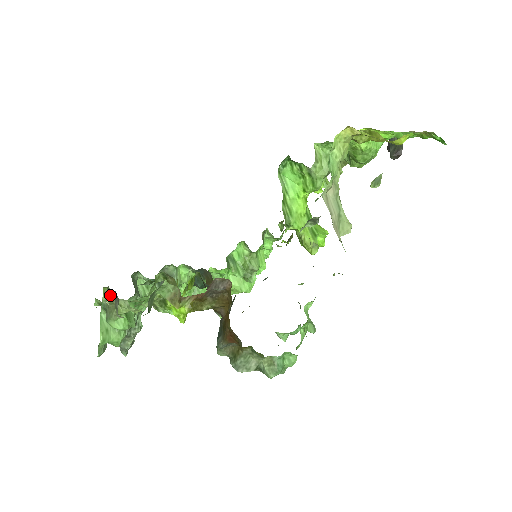
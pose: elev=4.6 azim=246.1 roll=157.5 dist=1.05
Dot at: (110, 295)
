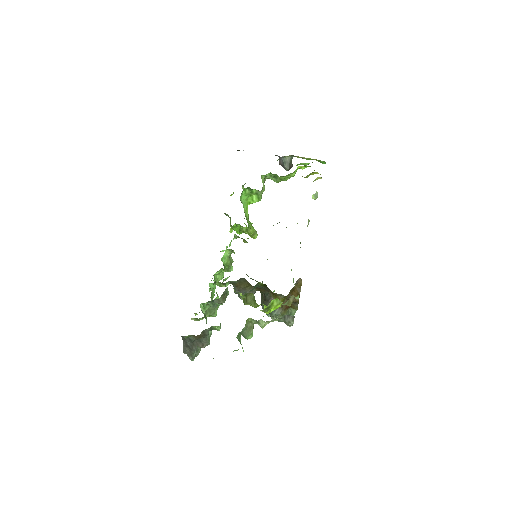
Dot at: (274, 319)
